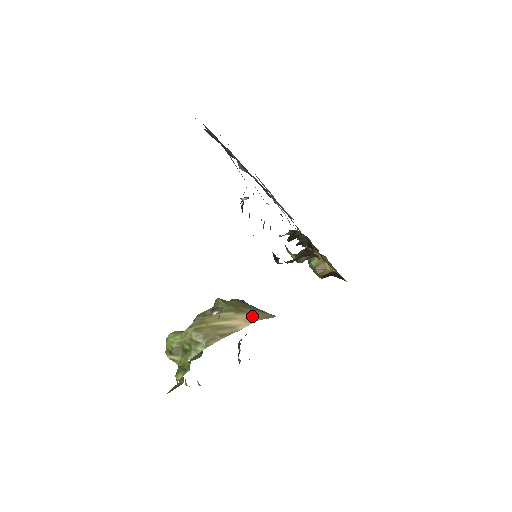
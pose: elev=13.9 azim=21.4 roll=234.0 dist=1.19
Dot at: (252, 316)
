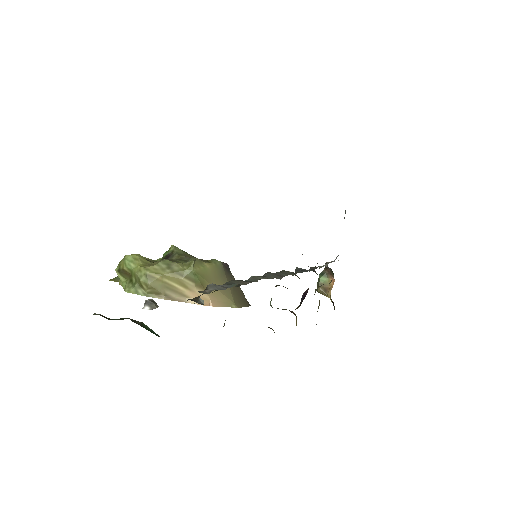
Dot at: (209, 298)
